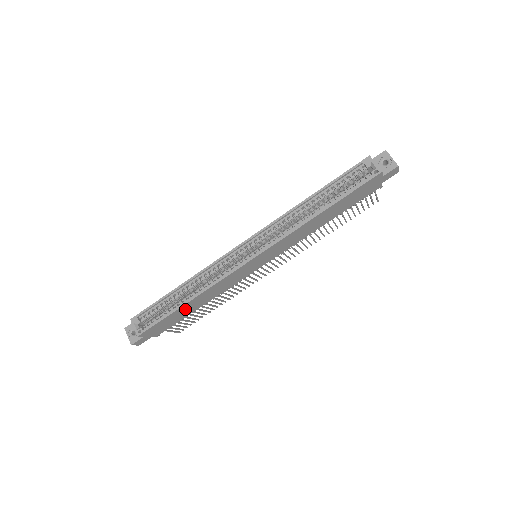
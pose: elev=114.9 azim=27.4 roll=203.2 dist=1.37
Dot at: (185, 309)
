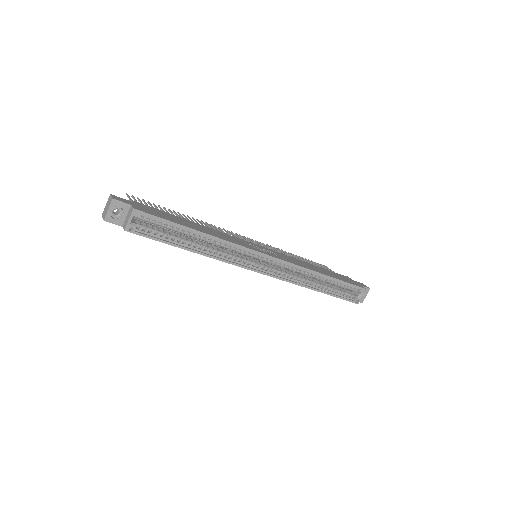
Dot at: occluded
